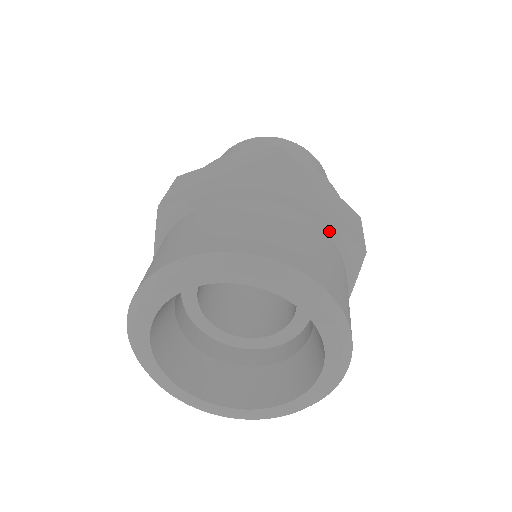
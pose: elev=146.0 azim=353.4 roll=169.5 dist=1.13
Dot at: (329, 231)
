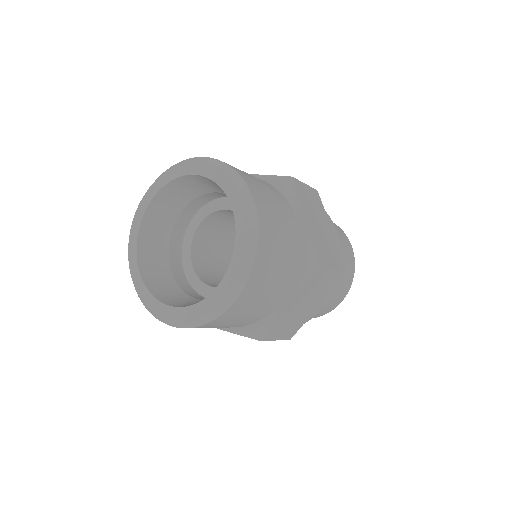
Dot at: occluded
